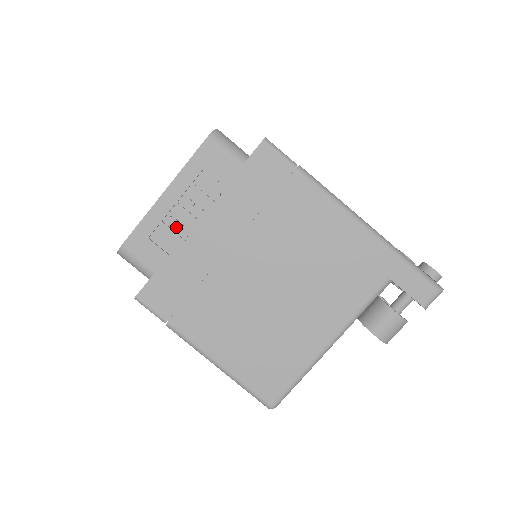
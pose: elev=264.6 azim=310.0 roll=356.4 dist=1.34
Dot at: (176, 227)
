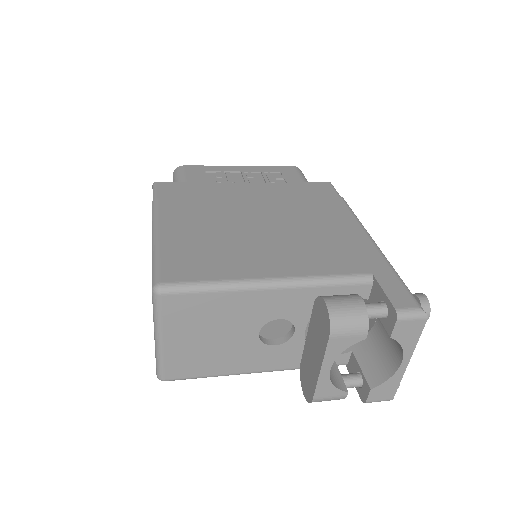
Dot at: (229, 177)
